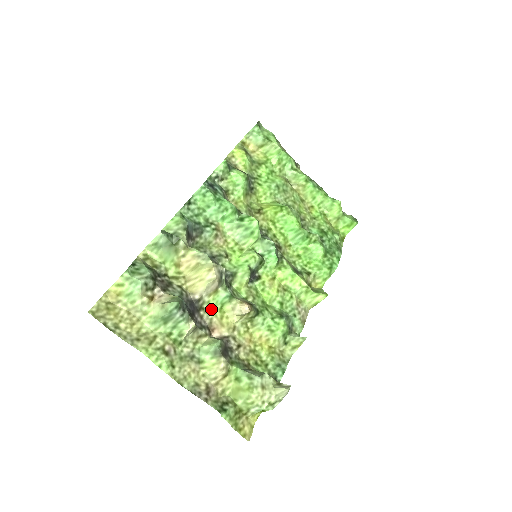
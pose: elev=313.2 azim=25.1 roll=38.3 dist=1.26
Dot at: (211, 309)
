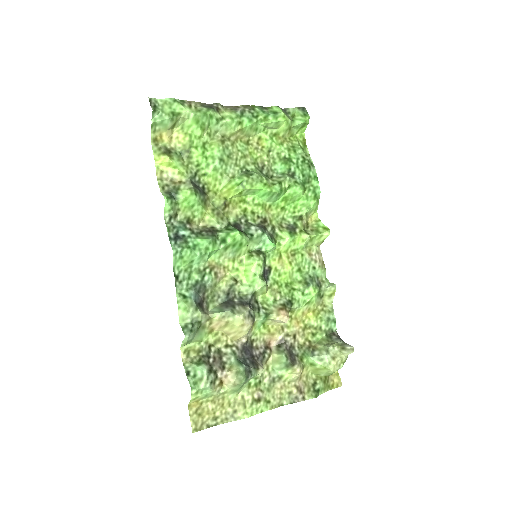
Dot at: (258, 334)
